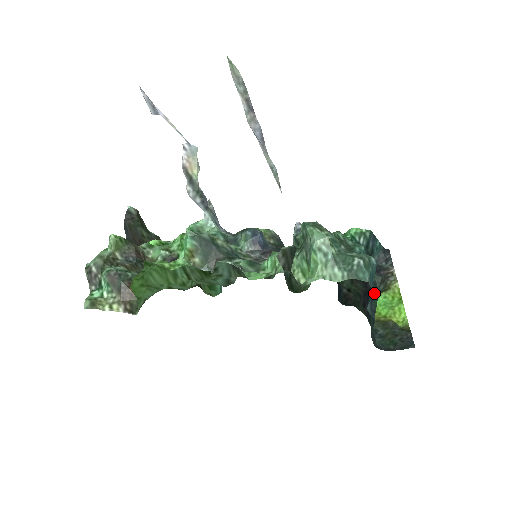
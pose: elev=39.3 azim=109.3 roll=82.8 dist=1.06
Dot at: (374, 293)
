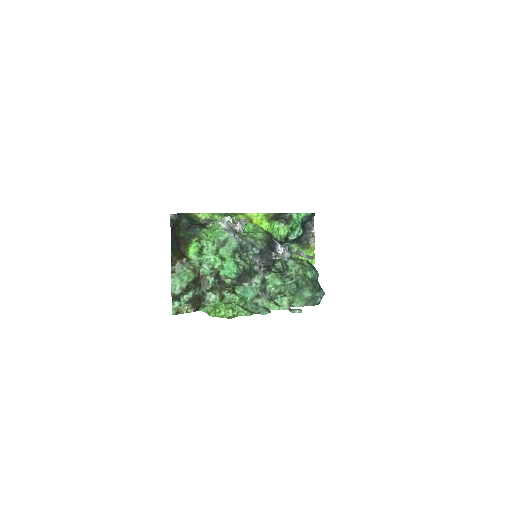
Dot at: occluded
